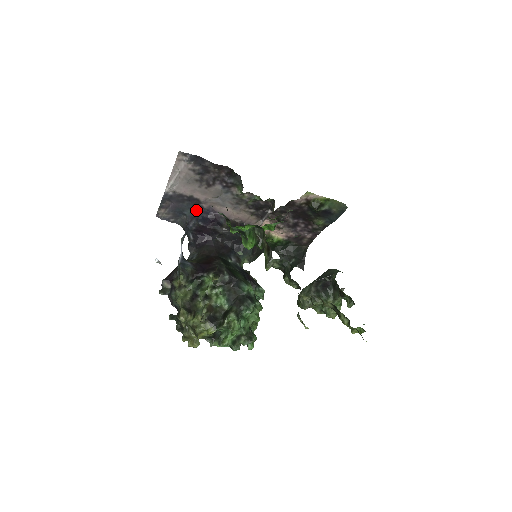
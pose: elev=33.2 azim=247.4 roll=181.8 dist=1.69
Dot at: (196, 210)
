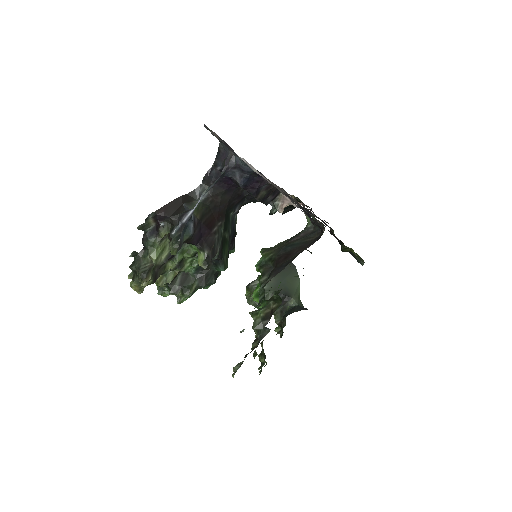
Dot at: (251, 169)
